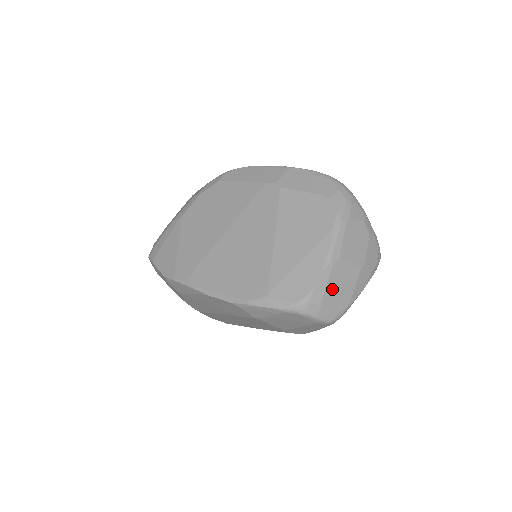
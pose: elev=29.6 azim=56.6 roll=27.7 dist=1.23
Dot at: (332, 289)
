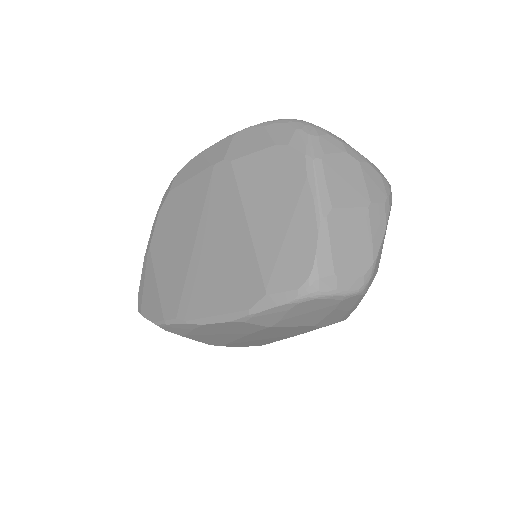
Dot at: (341, 249)
